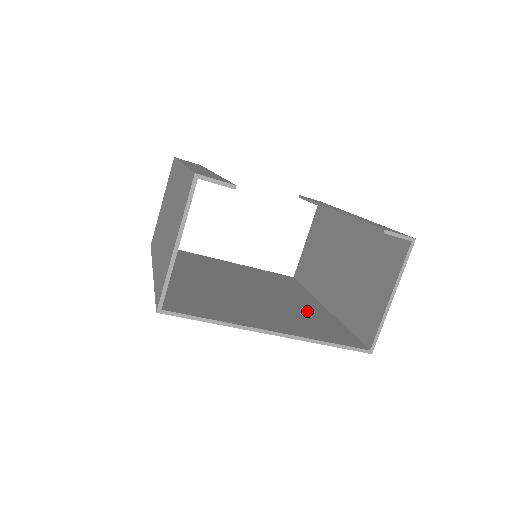
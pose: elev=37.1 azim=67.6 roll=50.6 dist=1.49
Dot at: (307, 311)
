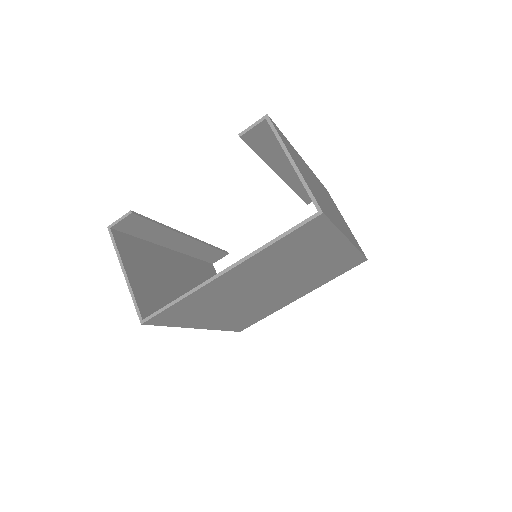
Dot at: occluded
